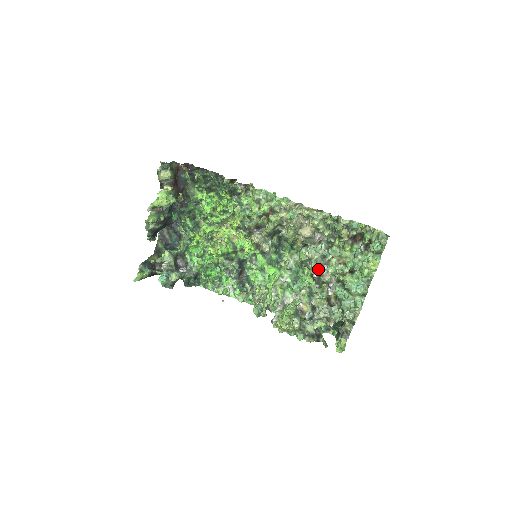
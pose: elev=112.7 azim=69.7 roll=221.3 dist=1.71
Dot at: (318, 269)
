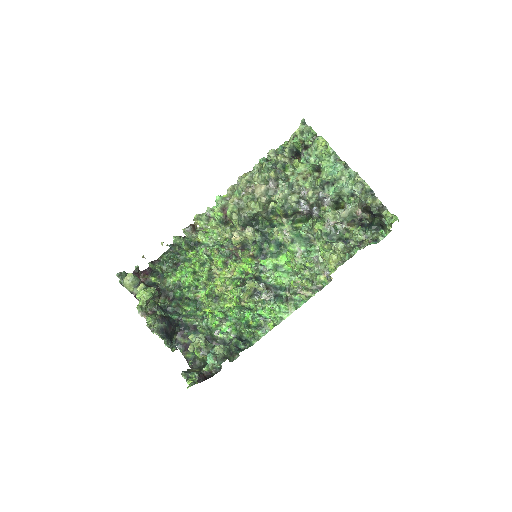
Dot at: (298, 196)
